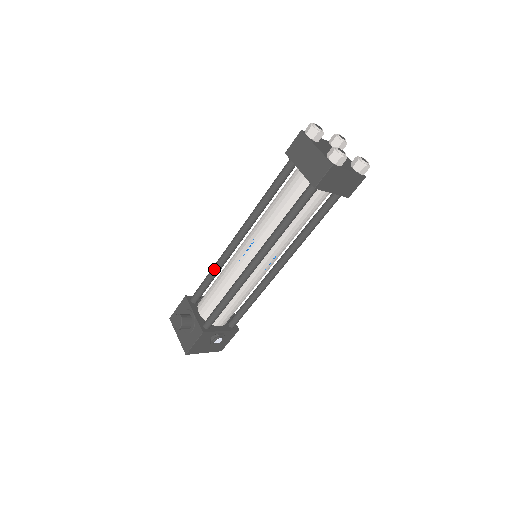
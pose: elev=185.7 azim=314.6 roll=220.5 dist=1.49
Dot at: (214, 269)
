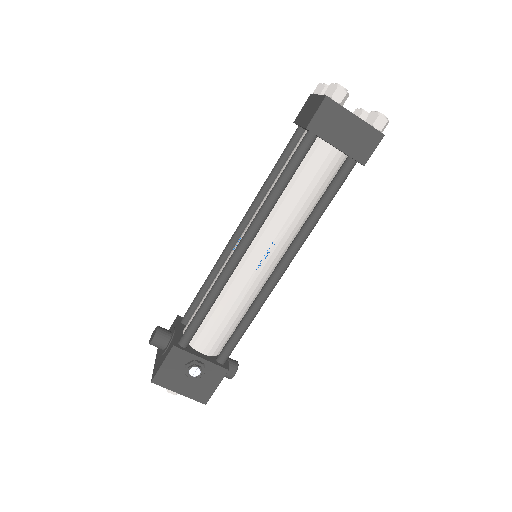
Dot at: (209, 274)
